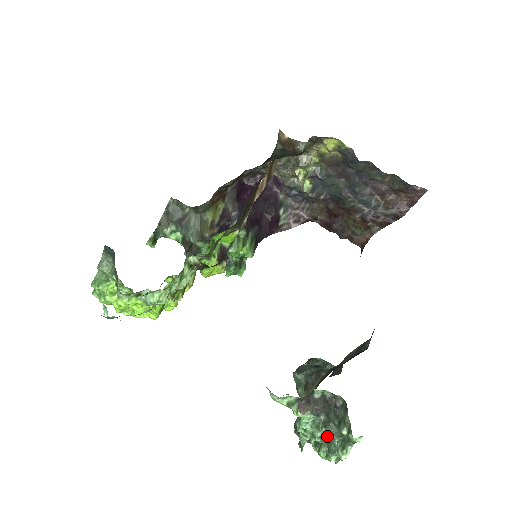
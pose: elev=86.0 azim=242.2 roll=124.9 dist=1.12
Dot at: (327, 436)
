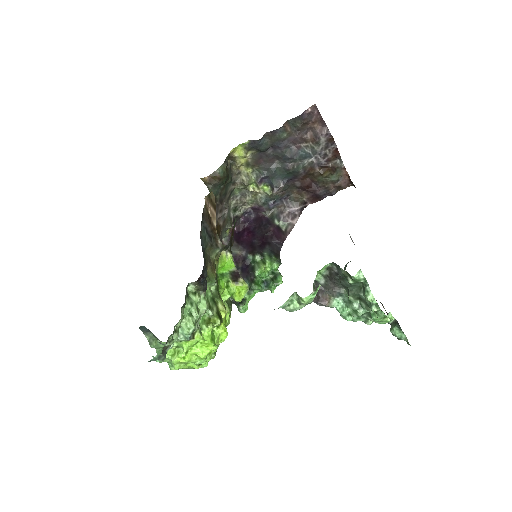
Dot at: (361, 301)
